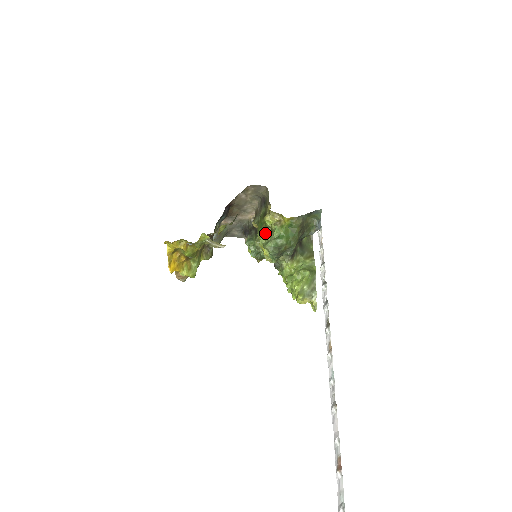
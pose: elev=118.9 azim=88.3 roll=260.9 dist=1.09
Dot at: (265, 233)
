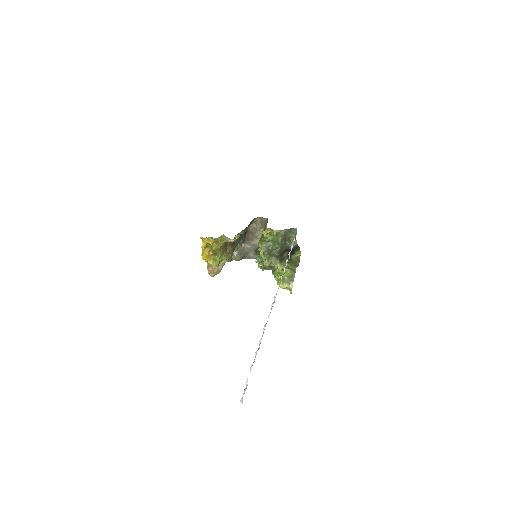
Dot at: (262, 241)
